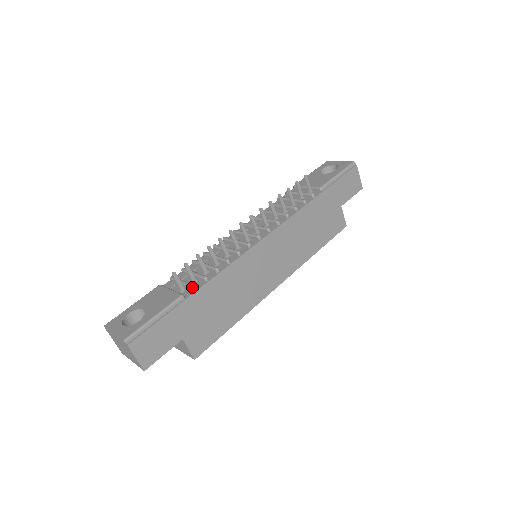
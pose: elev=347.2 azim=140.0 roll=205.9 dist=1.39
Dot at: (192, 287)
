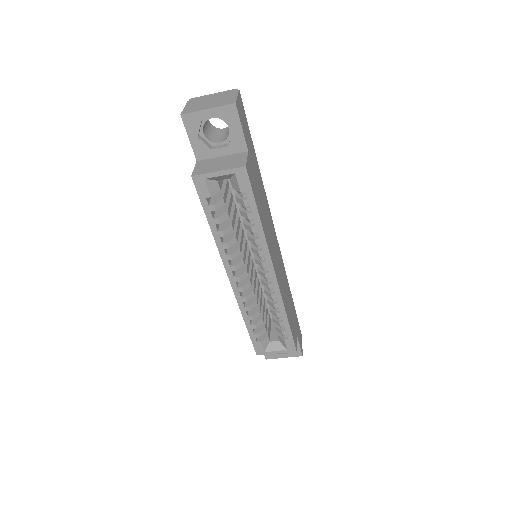
Dot at: occluded
